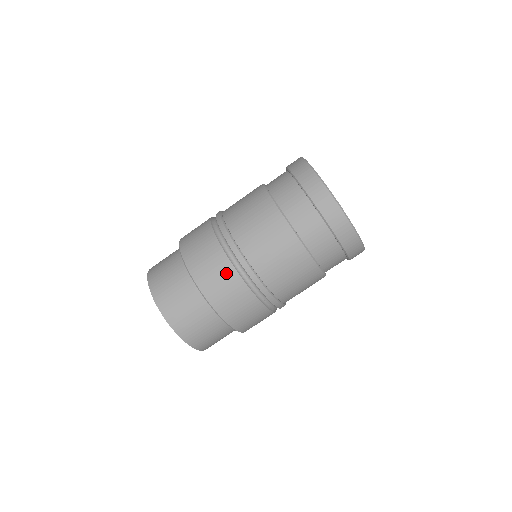
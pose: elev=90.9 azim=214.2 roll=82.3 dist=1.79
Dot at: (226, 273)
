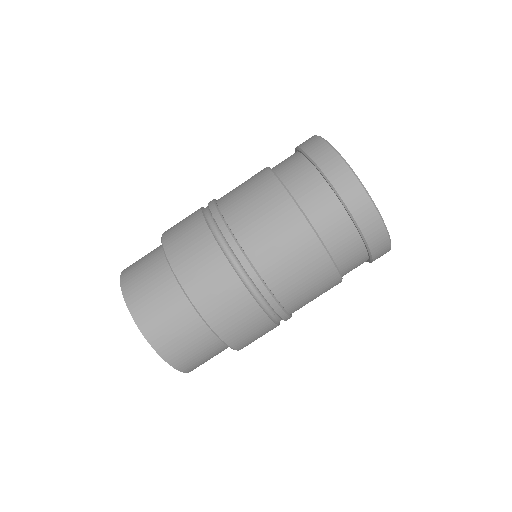
Dot at: (229, 285)
